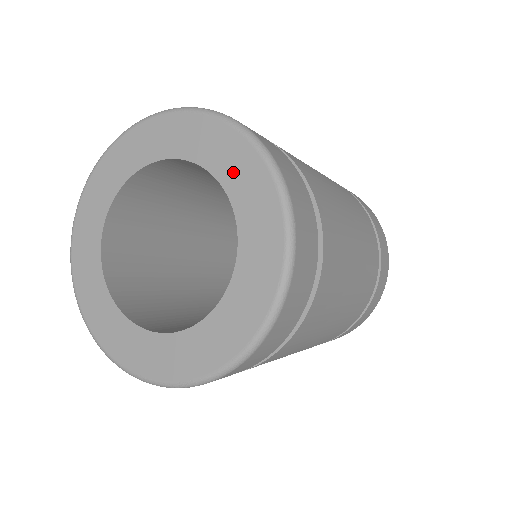
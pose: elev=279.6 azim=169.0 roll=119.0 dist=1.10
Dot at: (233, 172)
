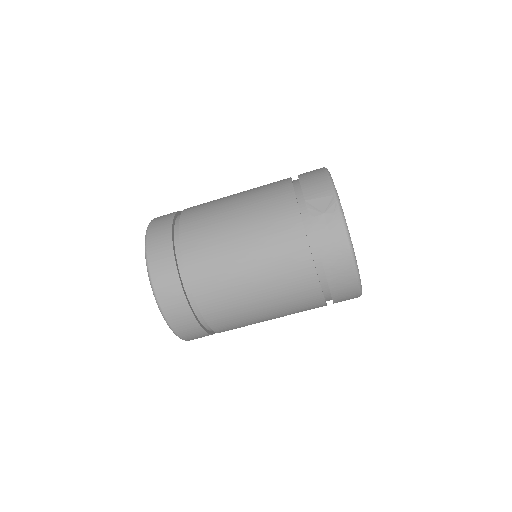
Dot at: occluded
